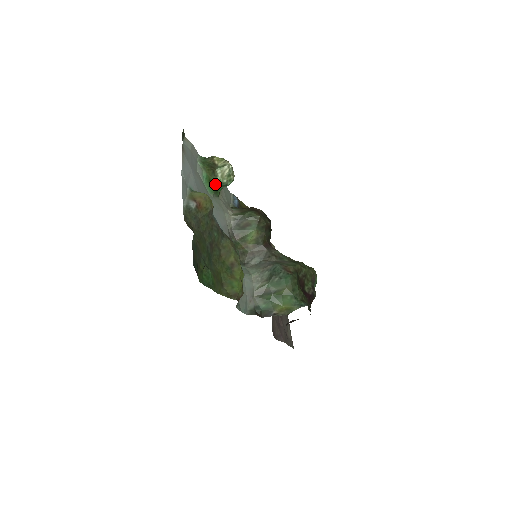
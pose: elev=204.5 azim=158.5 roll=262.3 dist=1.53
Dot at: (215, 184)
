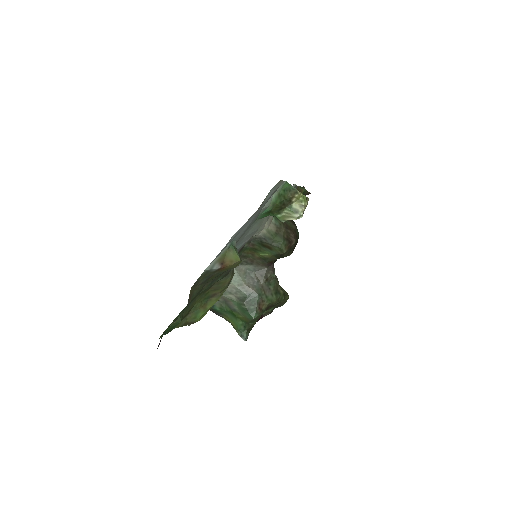
Dot at: (272, 215)
